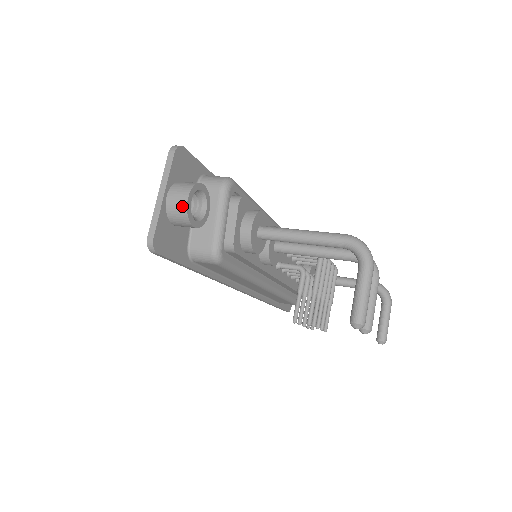
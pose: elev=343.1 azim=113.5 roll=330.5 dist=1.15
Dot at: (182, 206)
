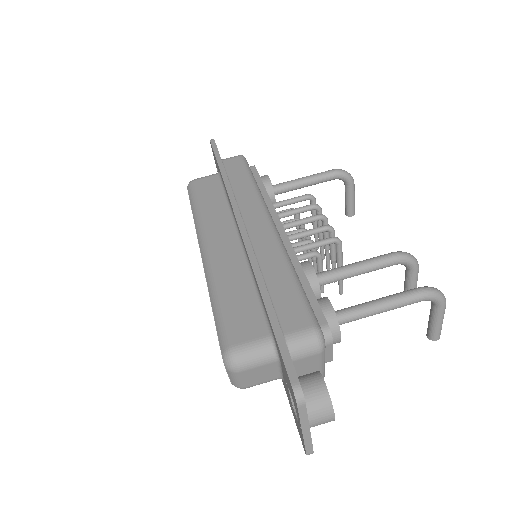
Dot at: occluded
